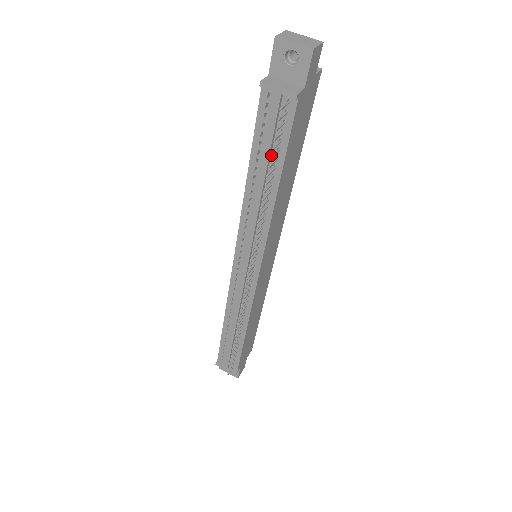
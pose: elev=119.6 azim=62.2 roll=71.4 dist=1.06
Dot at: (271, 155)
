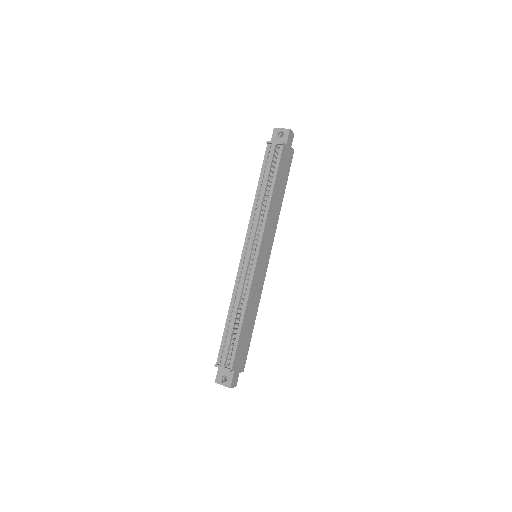
Dot at: (270, 176)
